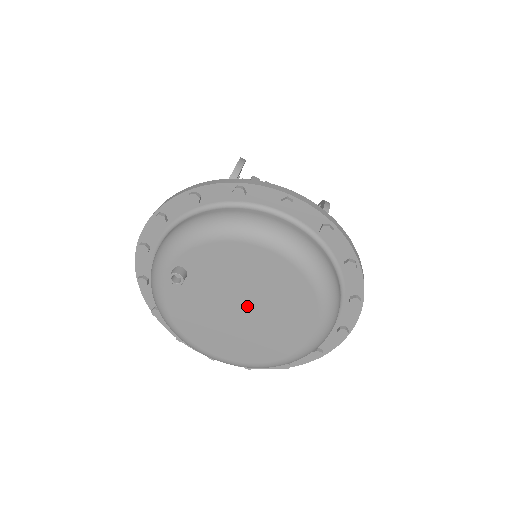
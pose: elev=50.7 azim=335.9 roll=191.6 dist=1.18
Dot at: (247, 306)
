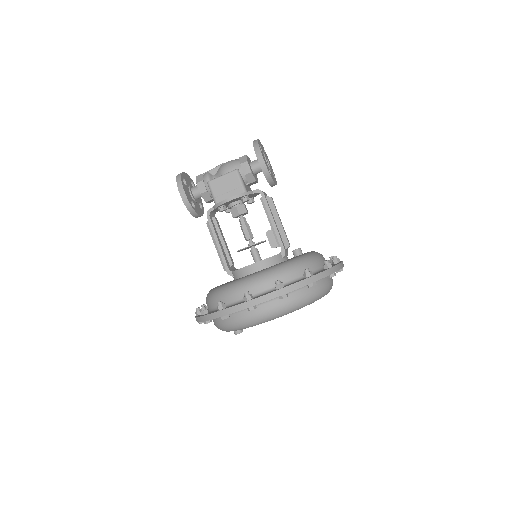
Dot at: occluded
